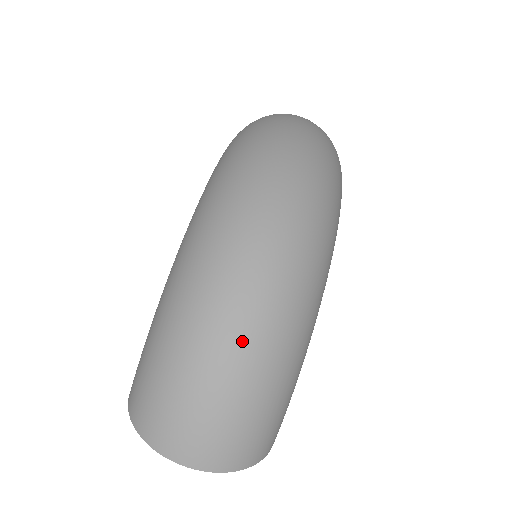
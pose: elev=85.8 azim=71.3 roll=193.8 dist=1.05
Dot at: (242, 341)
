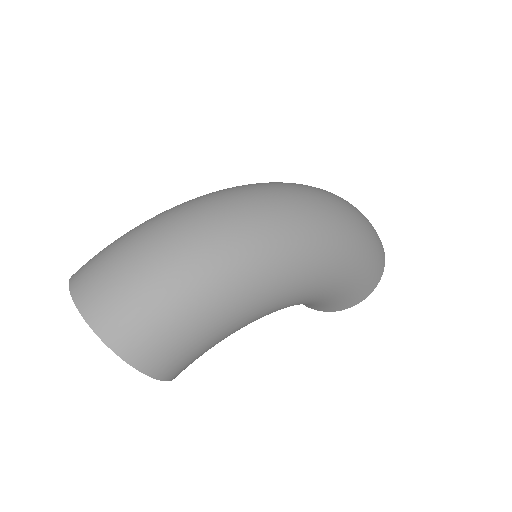
Dot at: (184, 234)
